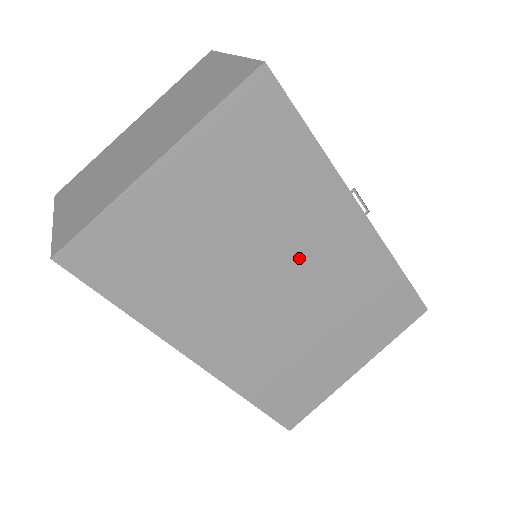
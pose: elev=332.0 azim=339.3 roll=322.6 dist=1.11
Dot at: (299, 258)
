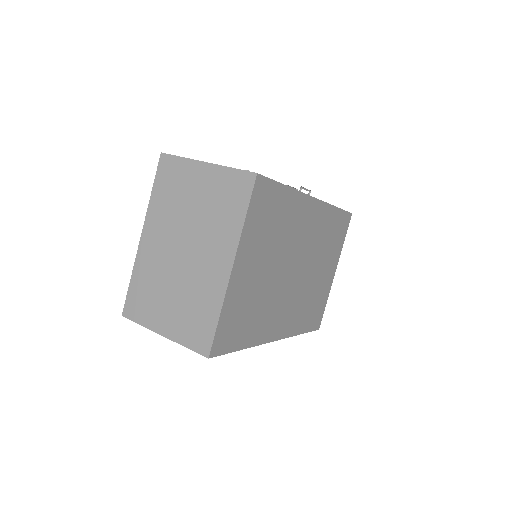
Dot at: (298, 248)
